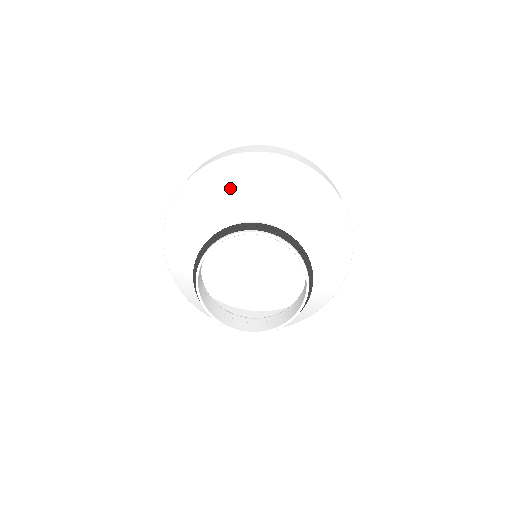
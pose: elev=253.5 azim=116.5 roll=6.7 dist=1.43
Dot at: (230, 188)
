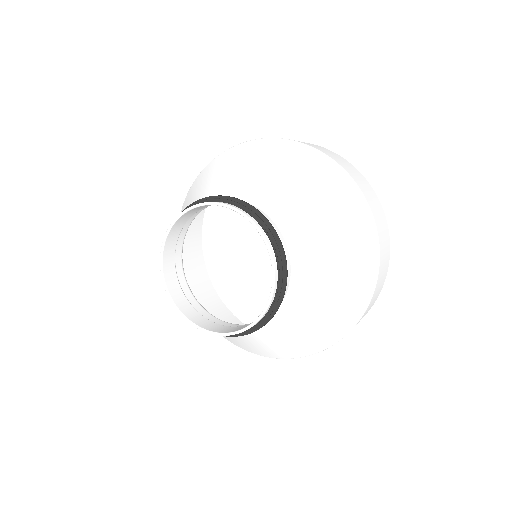
Dot at: (298, 181)
